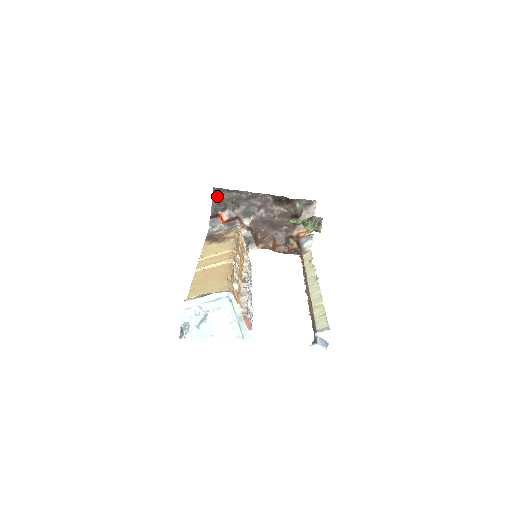
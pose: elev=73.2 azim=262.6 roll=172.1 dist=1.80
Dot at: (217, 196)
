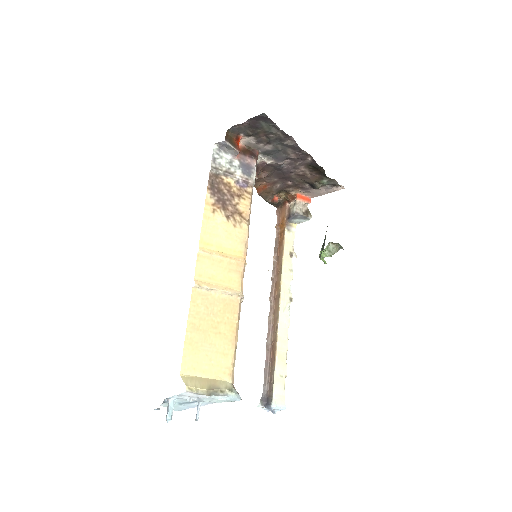
Dot at: (257, 121)
